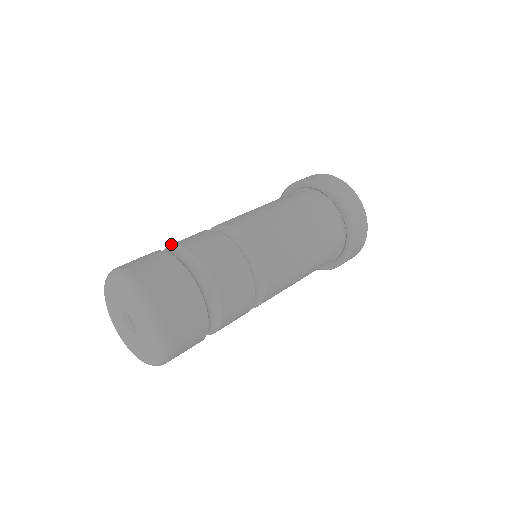
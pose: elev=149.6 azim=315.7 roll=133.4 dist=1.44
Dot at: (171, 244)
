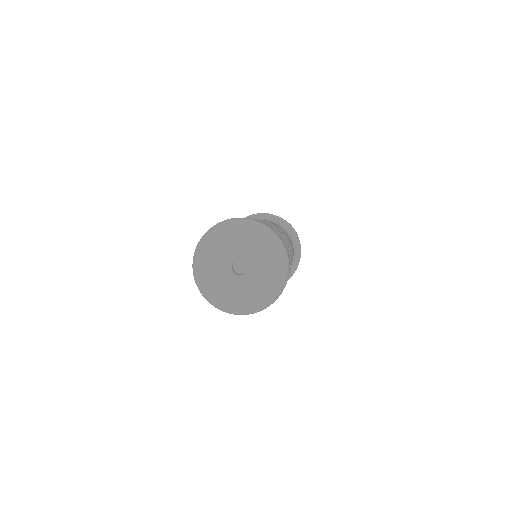
Dot at: occluded
